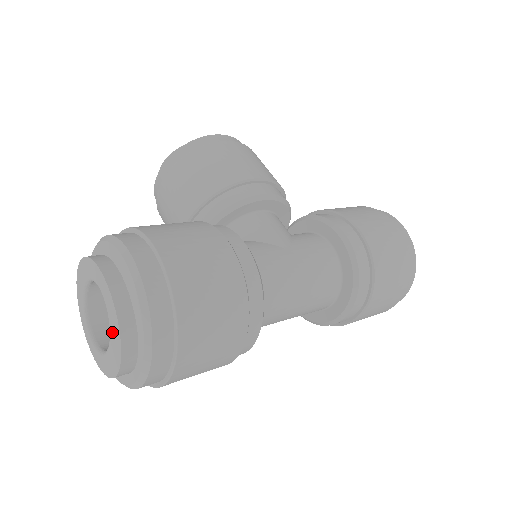
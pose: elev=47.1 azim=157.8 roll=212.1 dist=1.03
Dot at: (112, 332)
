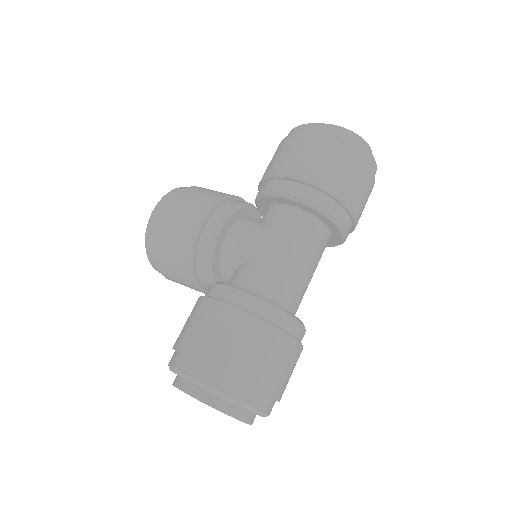
Dot at: occluded
